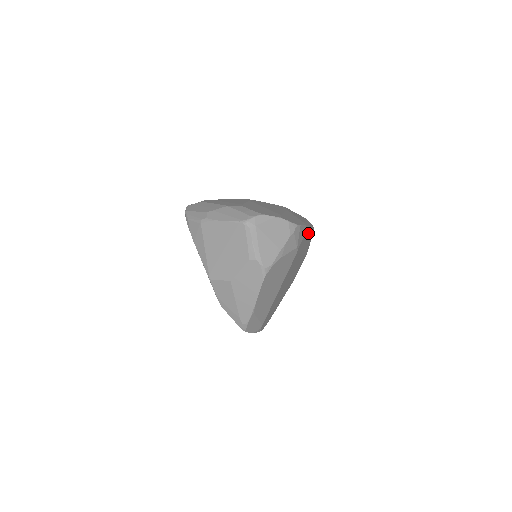
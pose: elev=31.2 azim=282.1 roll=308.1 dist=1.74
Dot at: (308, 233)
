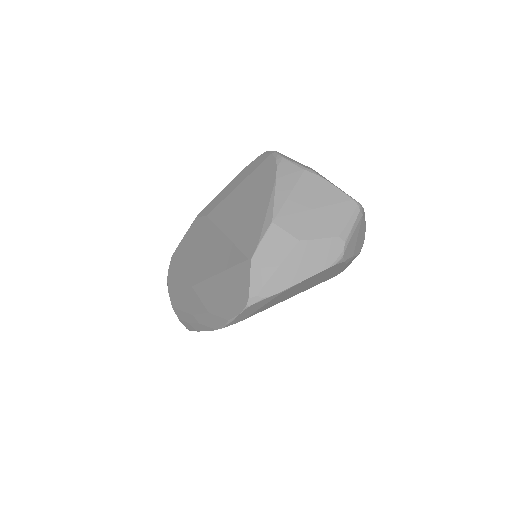
Dot at: occluded
